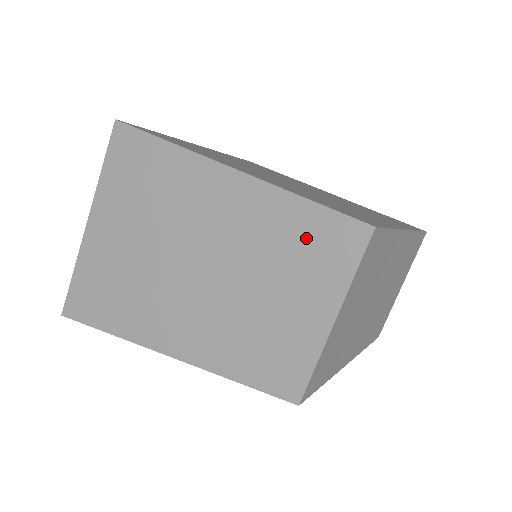
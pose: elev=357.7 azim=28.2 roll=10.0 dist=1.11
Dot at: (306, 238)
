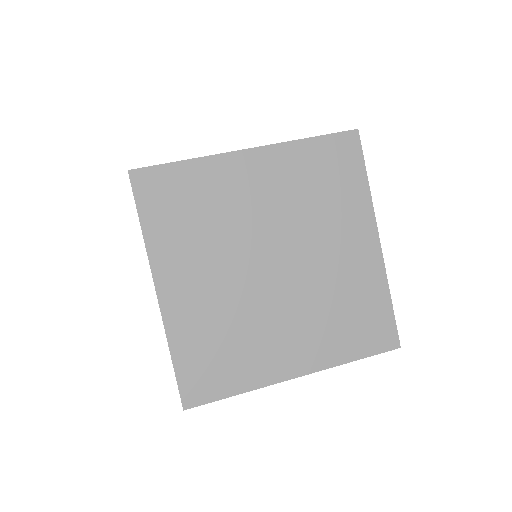
Dot at: occluded
